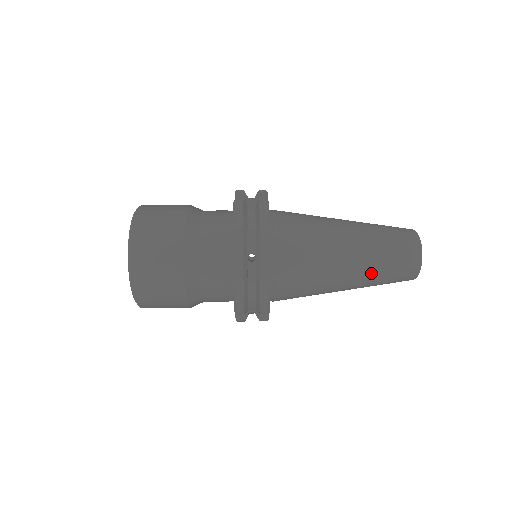
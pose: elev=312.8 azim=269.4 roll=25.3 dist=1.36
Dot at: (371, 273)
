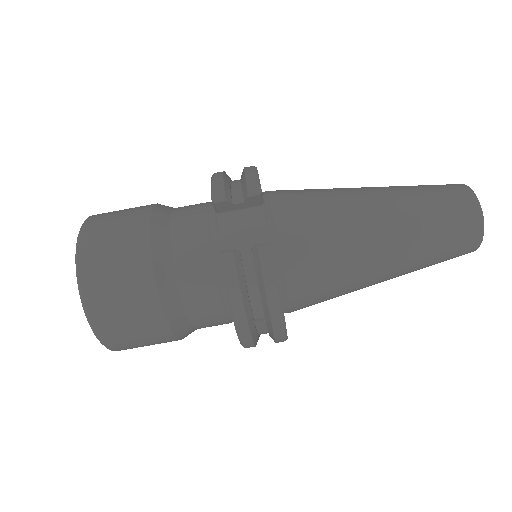
Dot at: (410, 272)
